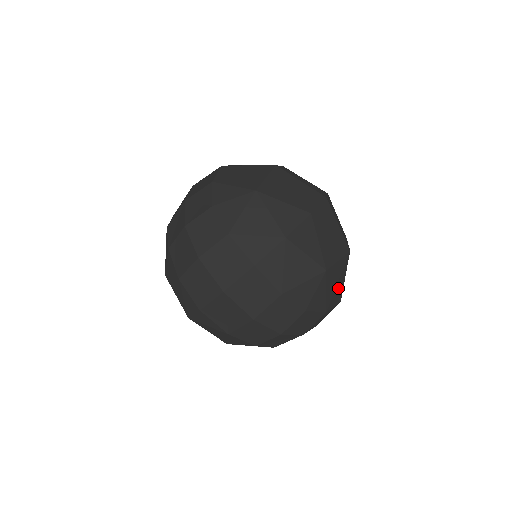
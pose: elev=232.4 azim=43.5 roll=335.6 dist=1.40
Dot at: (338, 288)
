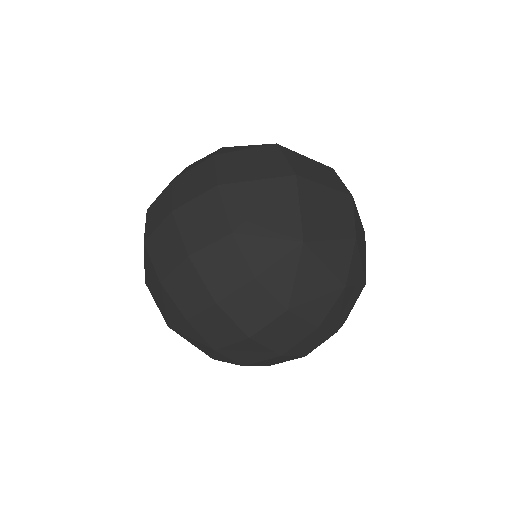
Dot at: occluded
